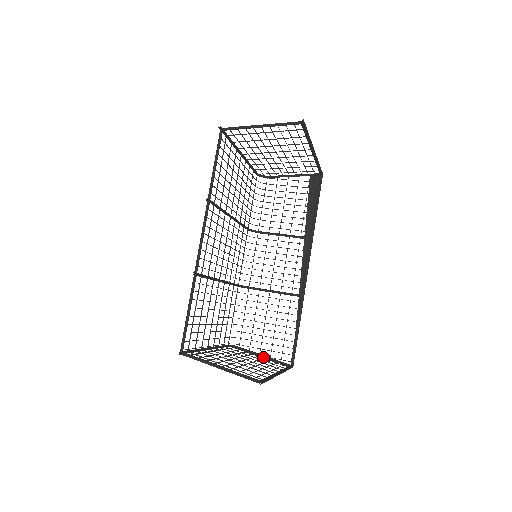
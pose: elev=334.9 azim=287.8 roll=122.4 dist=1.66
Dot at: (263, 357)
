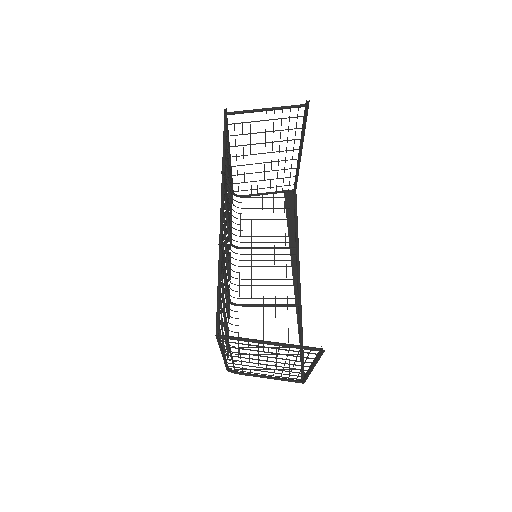
Dot at: (269, 378)
